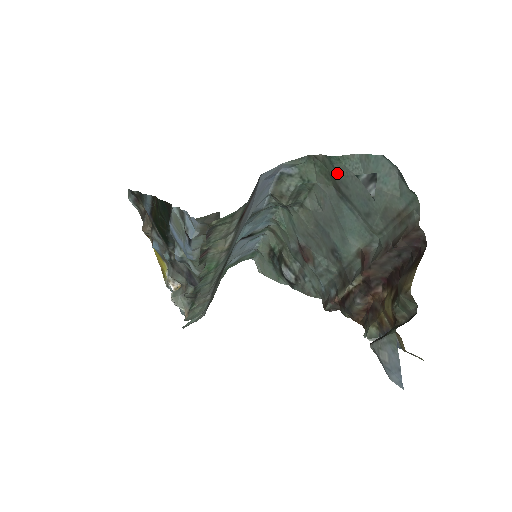
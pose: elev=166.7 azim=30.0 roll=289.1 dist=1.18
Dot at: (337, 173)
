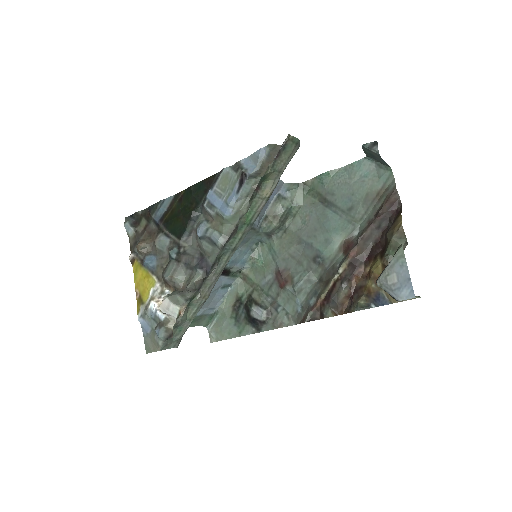
Dot at: (325, 187)
